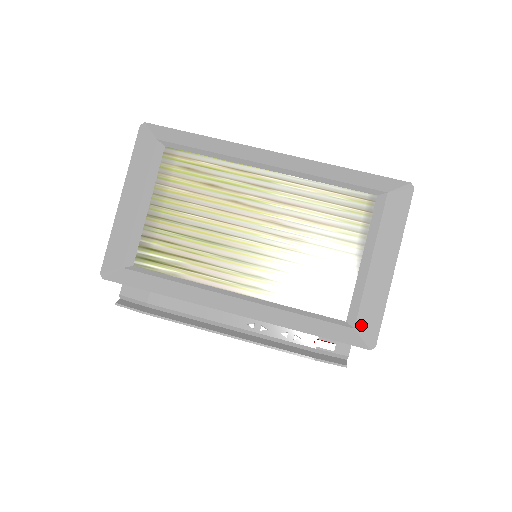
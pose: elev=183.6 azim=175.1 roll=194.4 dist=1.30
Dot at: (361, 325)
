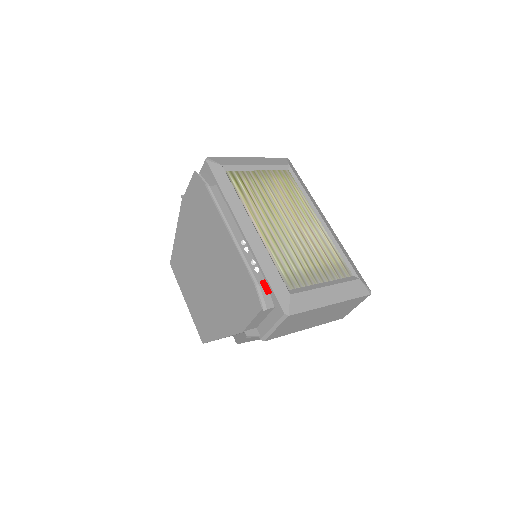
Dot at: (294, 298)
